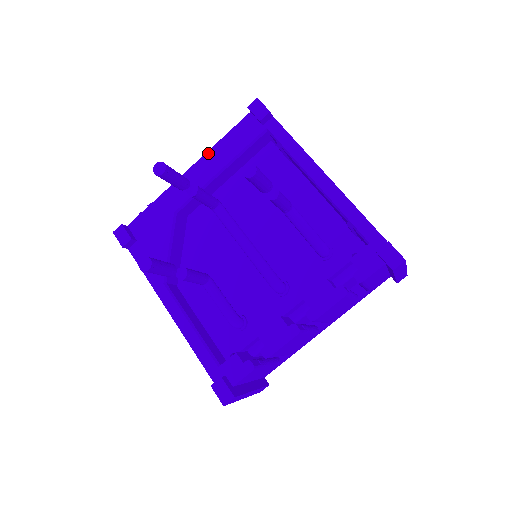
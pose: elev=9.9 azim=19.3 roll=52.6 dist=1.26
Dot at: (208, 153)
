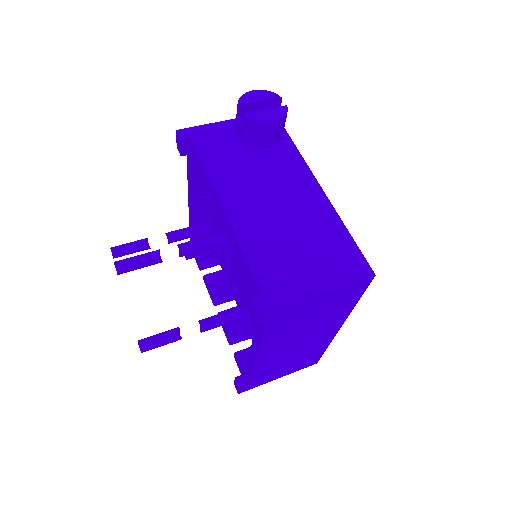
Dot at: (235, 236)
